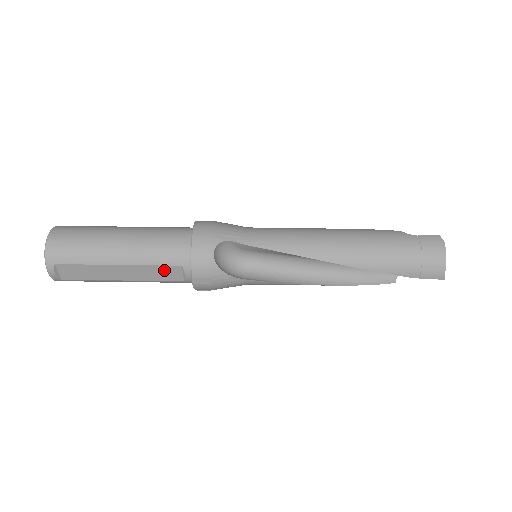
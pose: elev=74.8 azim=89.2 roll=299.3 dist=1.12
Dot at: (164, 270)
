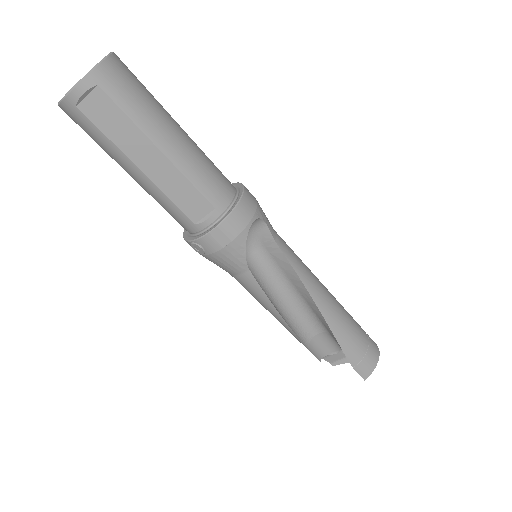
Dot at: (194, 197)
